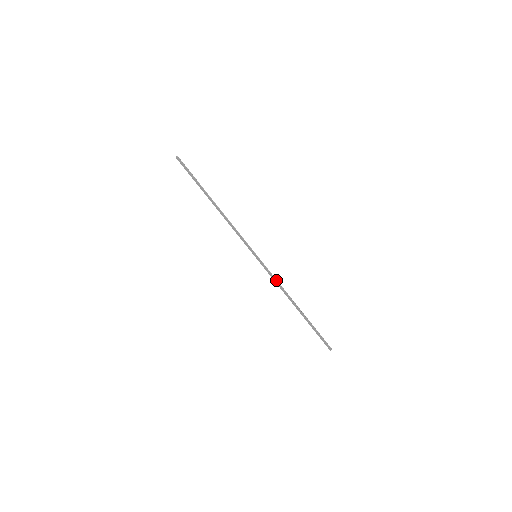
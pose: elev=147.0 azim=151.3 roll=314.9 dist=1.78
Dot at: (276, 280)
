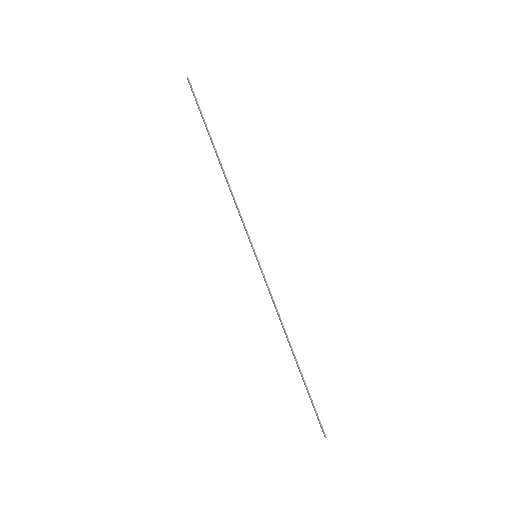
Dot at: (273, 302)
